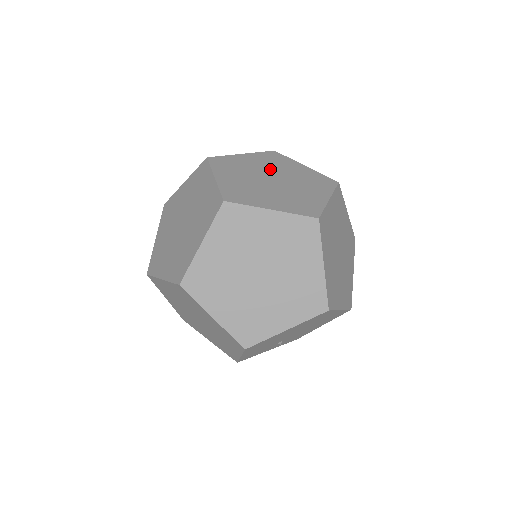
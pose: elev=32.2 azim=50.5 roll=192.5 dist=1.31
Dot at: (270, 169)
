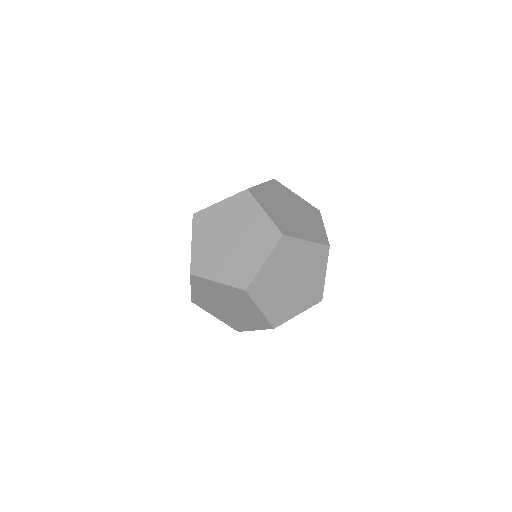
Dot at: (233, 223)
